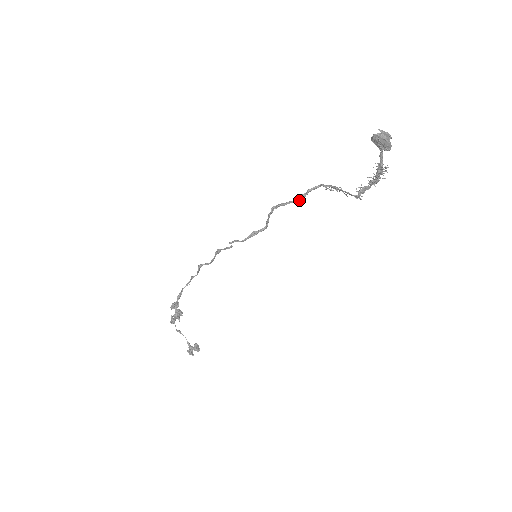
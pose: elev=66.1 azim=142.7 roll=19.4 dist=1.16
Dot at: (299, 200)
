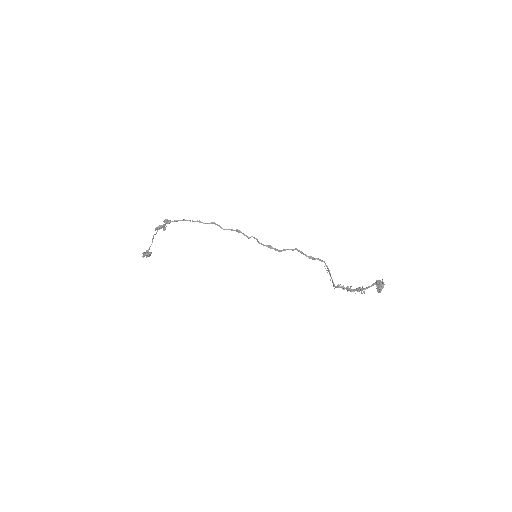
Dot at: (309, 258)
